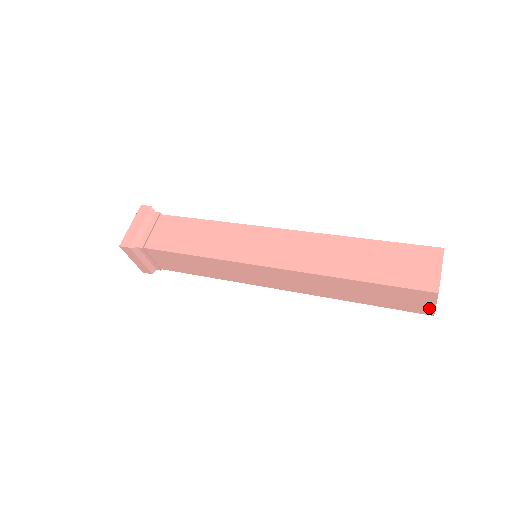
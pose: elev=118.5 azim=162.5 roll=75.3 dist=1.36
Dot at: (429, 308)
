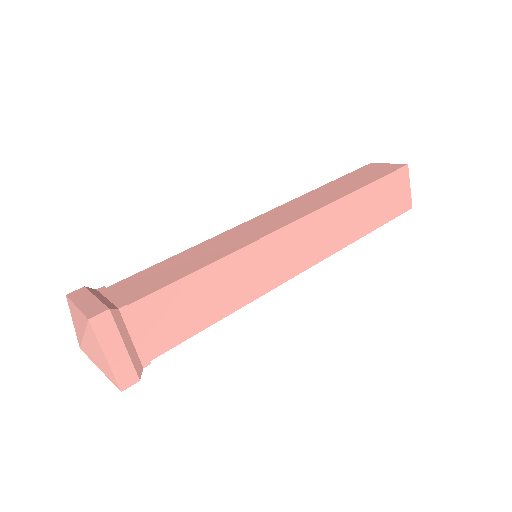
Dot at: (408, 196)
